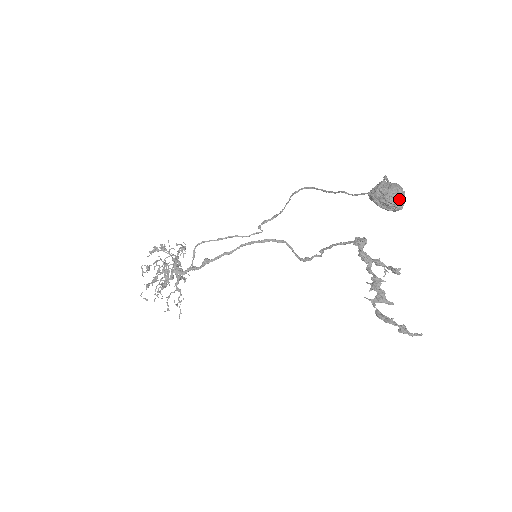
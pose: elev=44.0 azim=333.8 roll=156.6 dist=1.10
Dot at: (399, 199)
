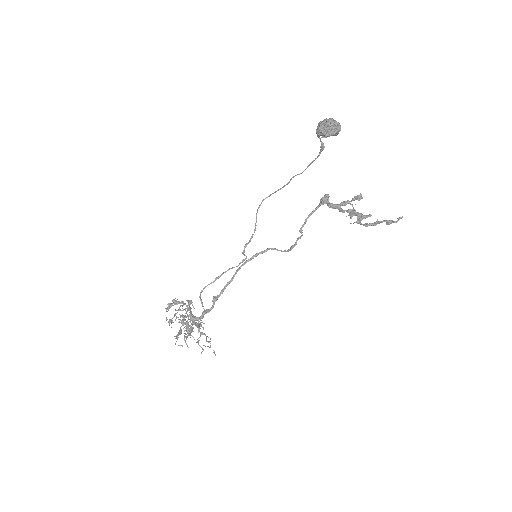
Dot at: (336, 123)
